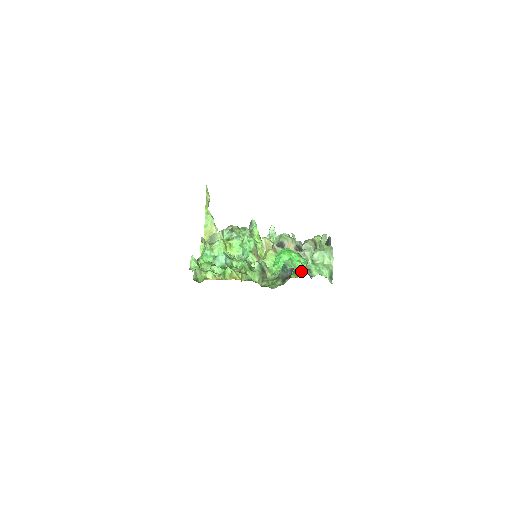
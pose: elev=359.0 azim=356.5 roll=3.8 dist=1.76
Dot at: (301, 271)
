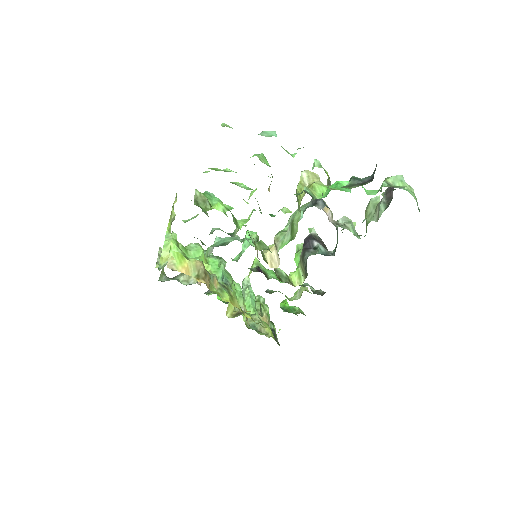
Dot at: (314, 293)
